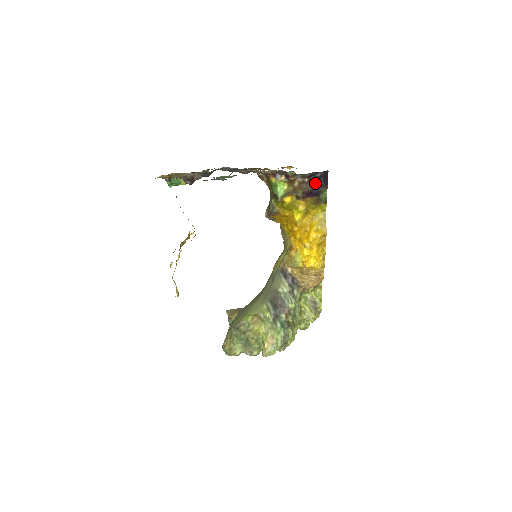
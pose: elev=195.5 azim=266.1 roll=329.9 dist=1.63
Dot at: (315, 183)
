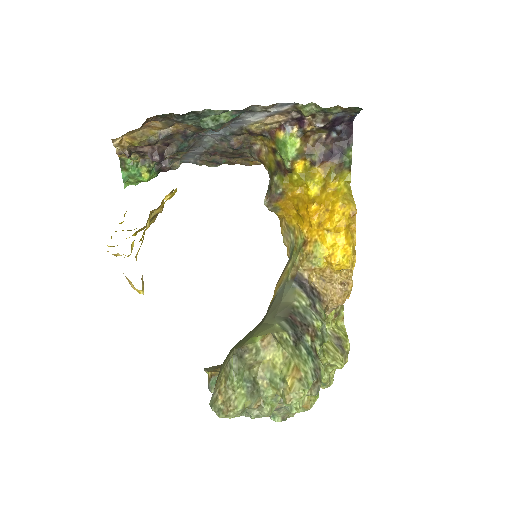
Dot at: (335, 141)
